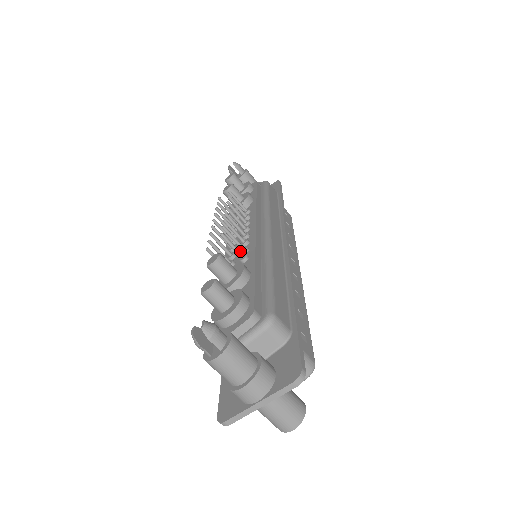
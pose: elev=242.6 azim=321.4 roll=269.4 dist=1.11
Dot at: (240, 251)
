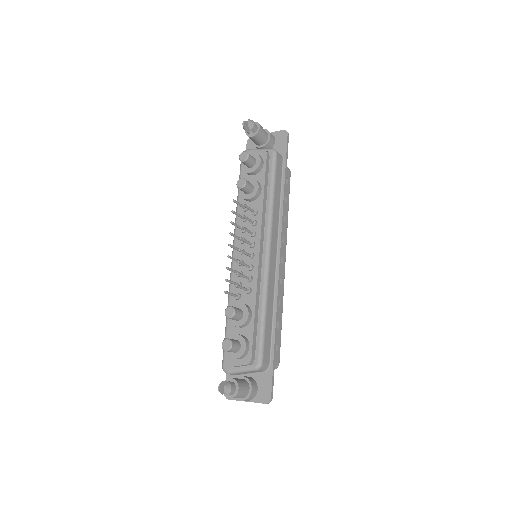
Dot at: (246, 278)
